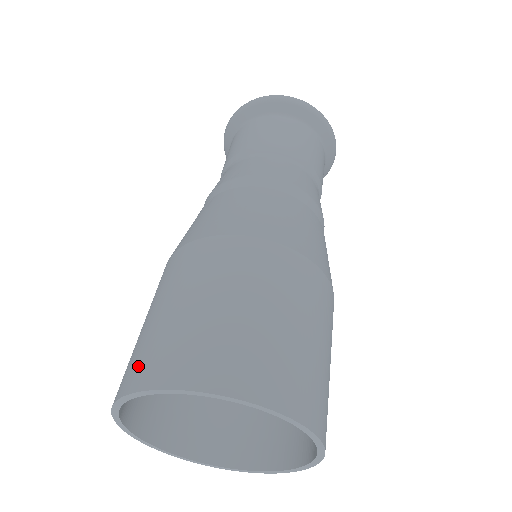
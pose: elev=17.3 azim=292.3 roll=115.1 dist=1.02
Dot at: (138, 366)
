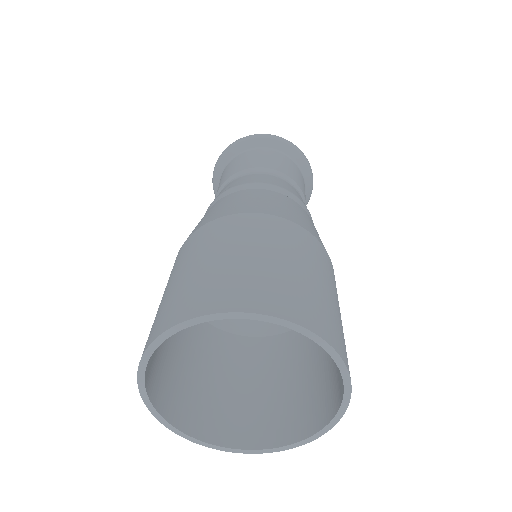
Dot at: (161, 319)
